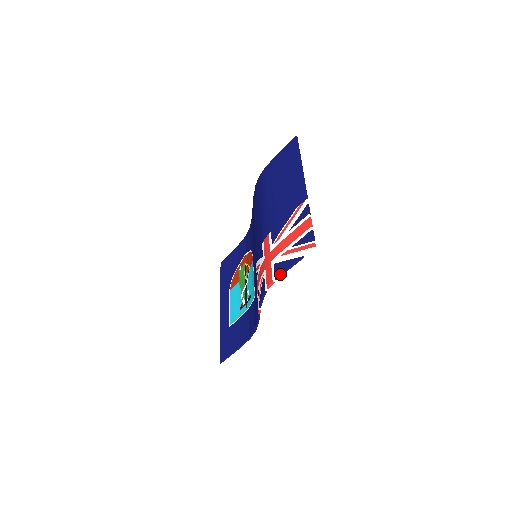
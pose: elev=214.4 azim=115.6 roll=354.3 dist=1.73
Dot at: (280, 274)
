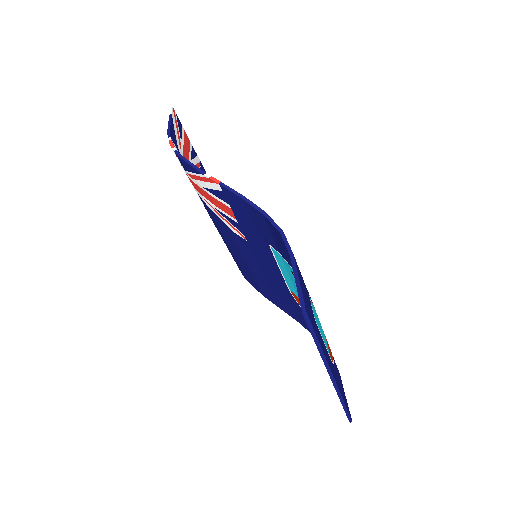
Dot at: (167, 133)
